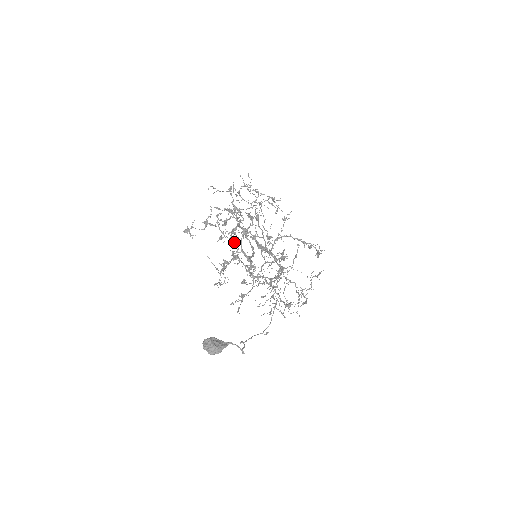
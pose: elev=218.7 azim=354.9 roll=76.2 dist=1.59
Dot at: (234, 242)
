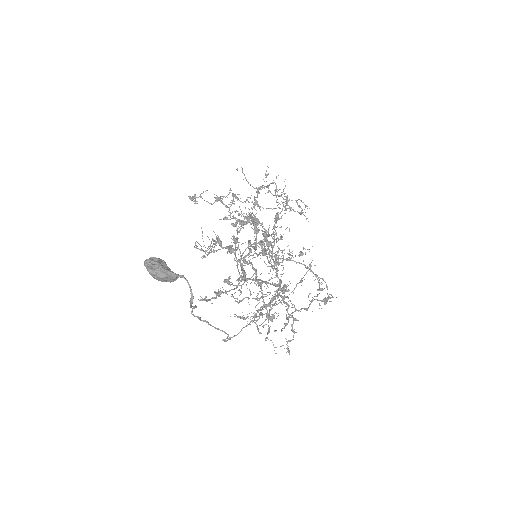
Dot at: occluded
